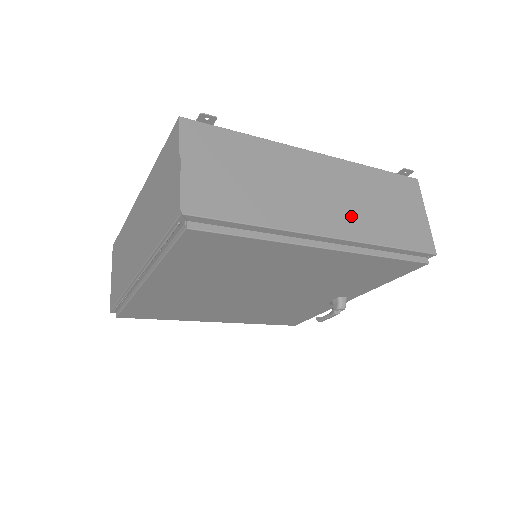
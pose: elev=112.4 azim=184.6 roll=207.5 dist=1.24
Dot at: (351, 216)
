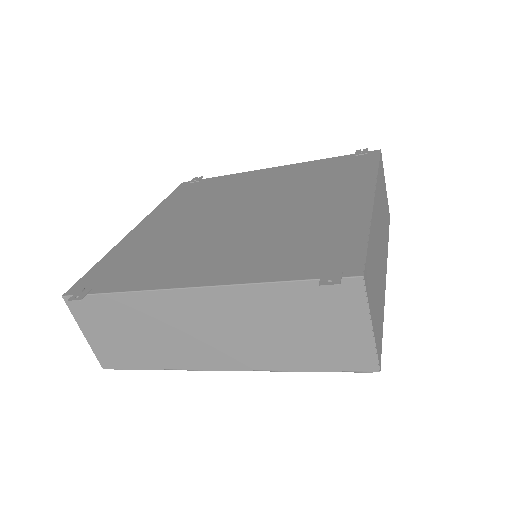
Dot at: (247, 348)
